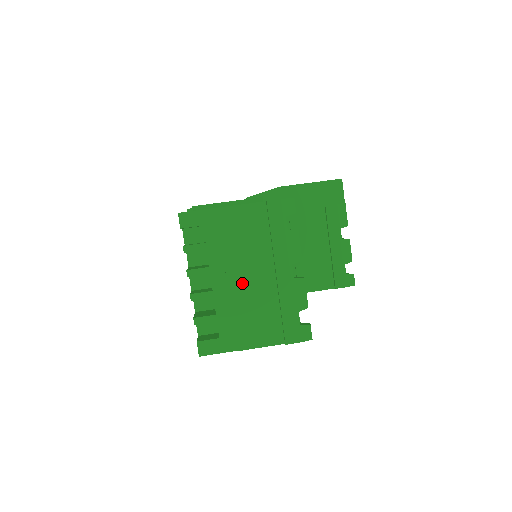
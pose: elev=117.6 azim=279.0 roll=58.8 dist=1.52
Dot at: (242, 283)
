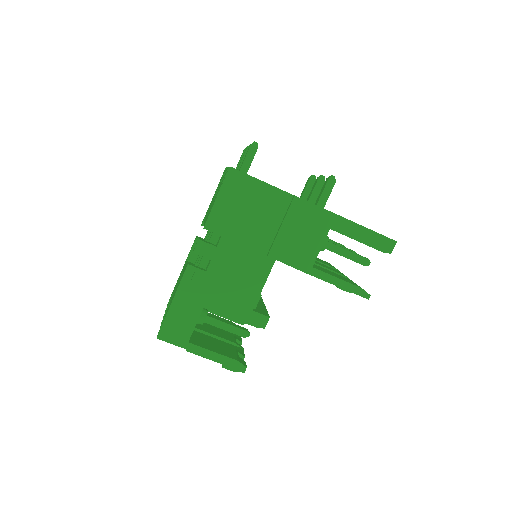
Dot at: occluded
